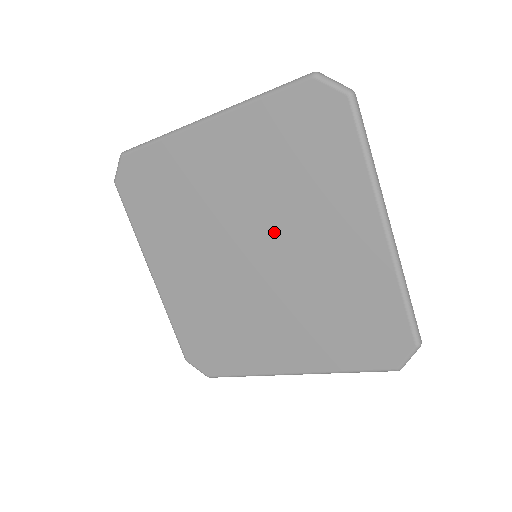
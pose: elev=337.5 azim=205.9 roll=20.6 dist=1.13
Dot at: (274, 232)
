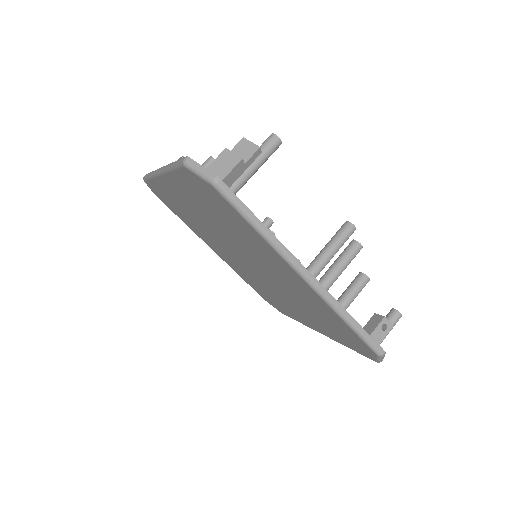
Dot at: (247, 254)
